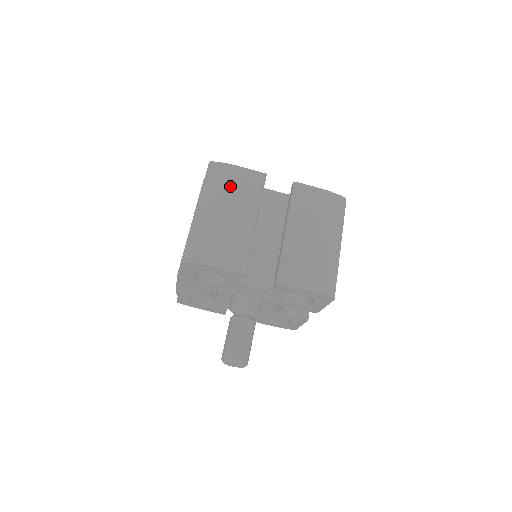
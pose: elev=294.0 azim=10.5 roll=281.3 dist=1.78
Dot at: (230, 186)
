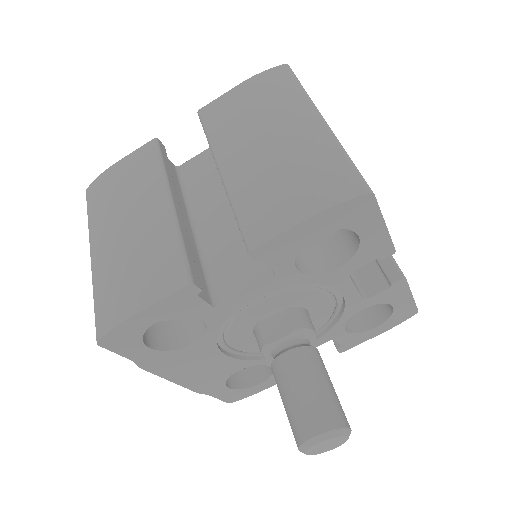
Dot at: (116, 192)
